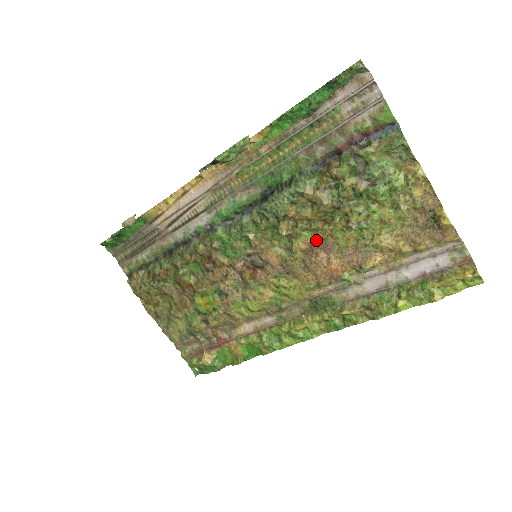
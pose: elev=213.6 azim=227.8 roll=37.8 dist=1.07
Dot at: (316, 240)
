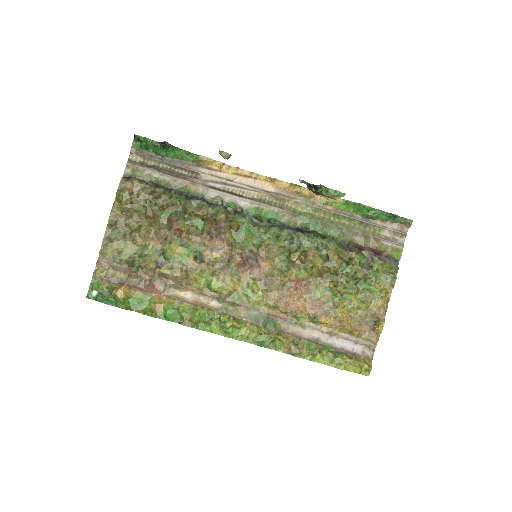
Dot at: (305, 280)
